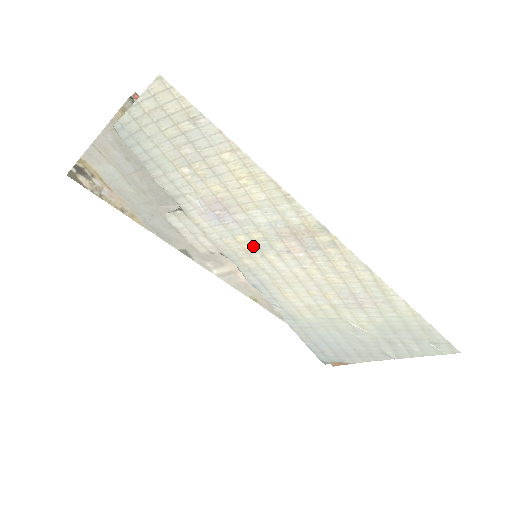
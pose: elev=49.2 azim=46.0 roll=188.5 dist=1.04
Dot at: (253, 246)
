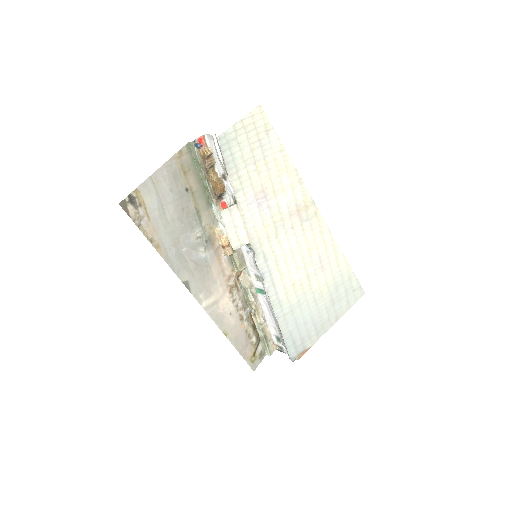
Dot at: (273, 228)
